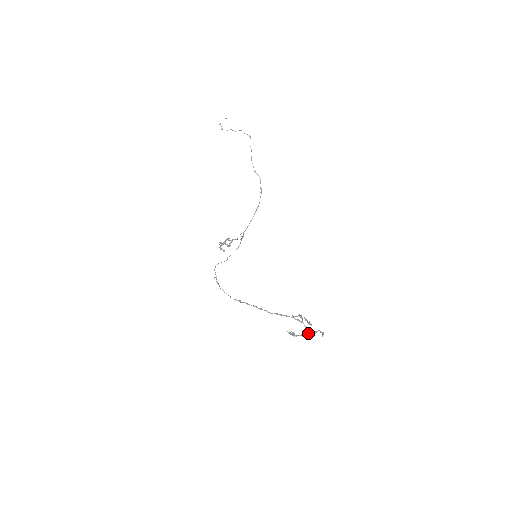
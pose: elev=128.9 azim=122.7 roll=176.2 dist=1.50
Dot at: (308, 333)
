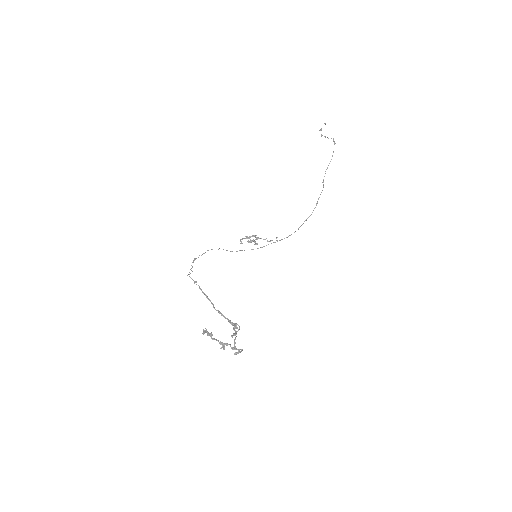
Dot at: occluded
